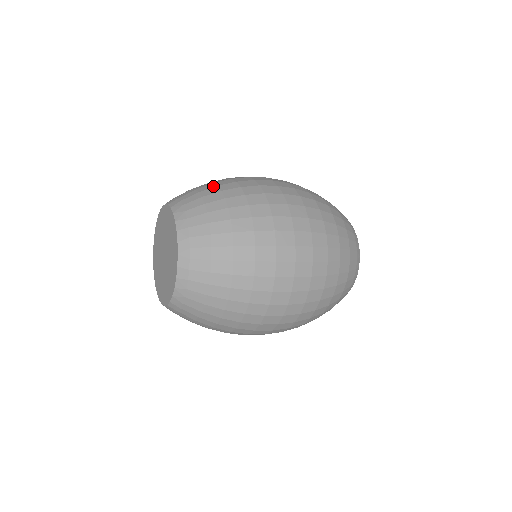
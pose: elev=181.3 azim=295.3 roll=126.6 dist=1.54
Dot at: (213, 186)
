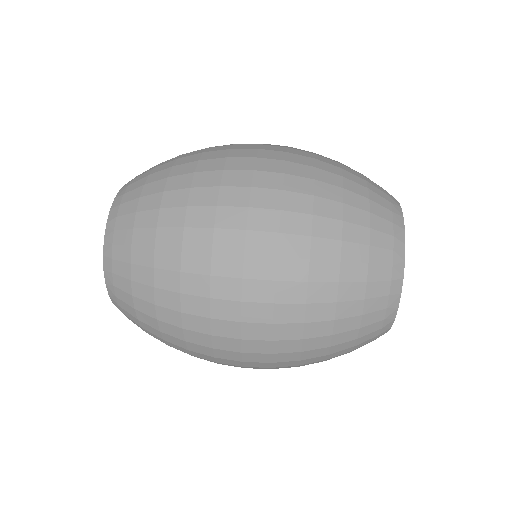
Dot at: occluded
